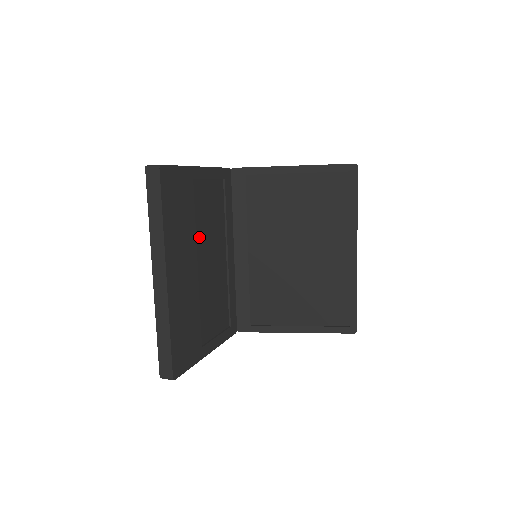
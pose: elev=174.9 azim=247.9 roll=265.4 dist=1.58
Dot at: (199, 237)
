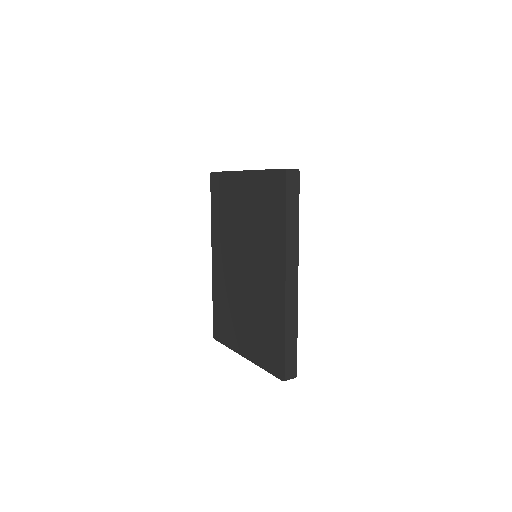
Dot at: occluded
